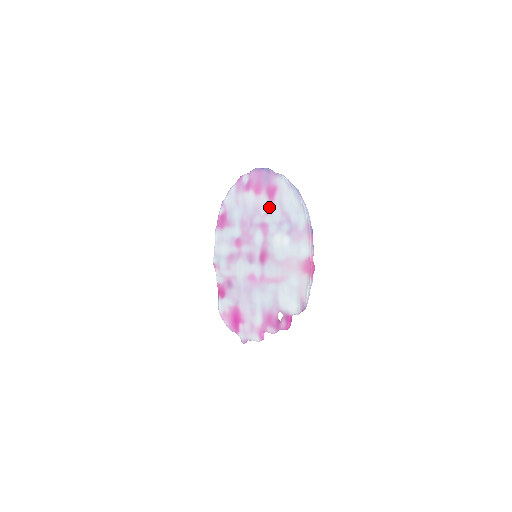
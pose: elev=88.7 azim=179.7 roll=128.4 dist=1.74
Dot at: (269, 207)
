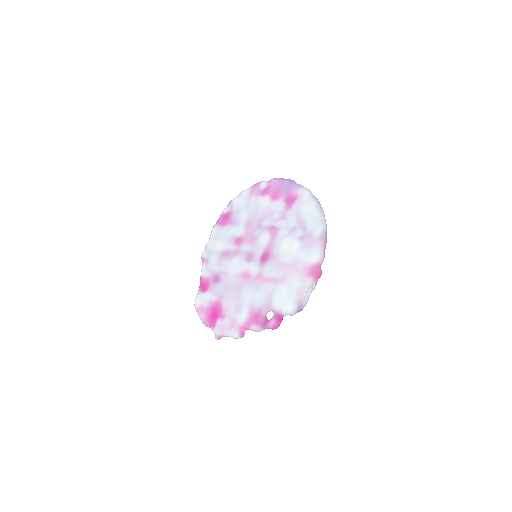
Dot at: (284, 213)
